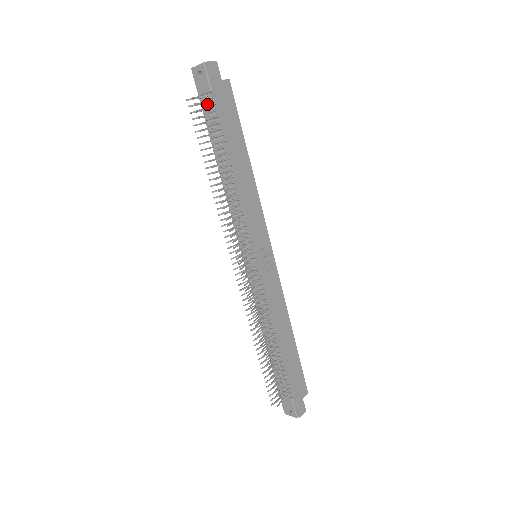
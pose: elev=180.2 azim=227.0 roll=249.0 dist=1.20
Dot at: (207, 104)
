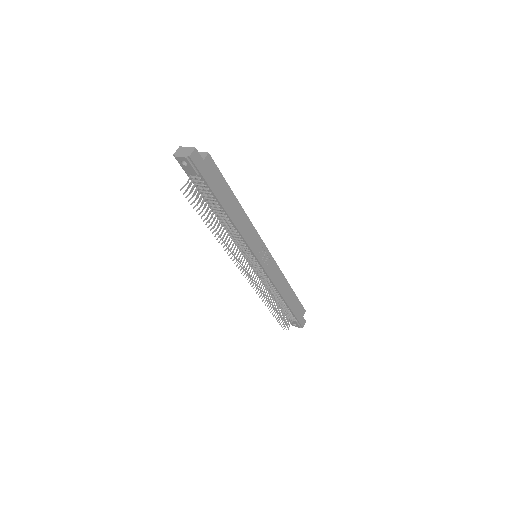
Dot at: (195, 179)
